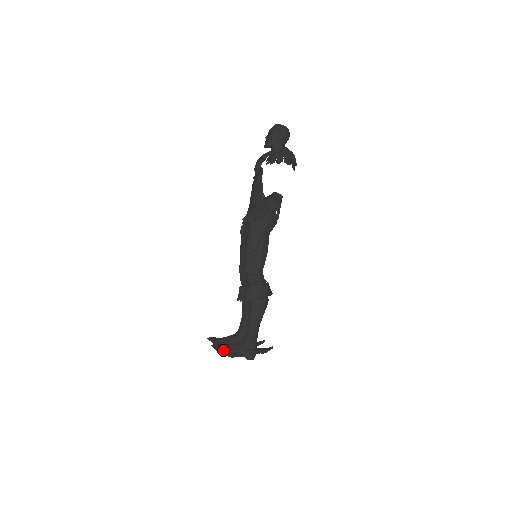
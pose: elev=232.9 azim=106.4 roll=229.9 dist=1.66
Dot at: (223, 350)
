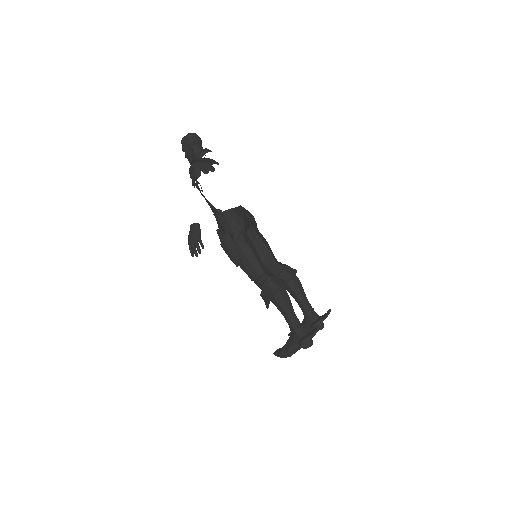
Dot at: (281, 354)
